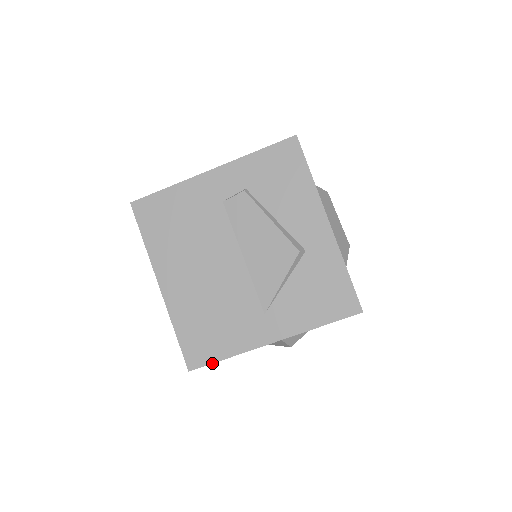
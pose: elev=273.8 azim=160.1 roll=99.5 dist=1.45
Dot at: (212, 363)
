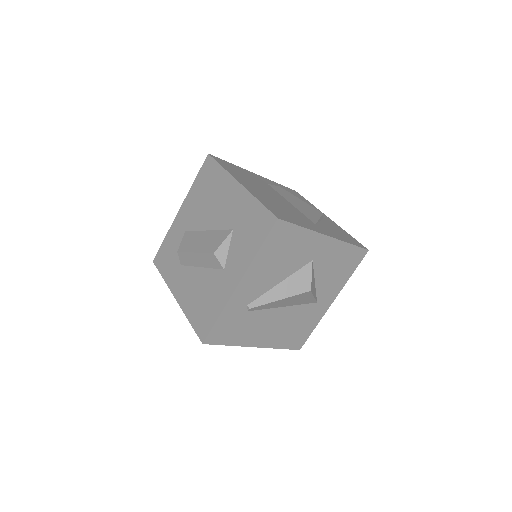
Dot at: (293, 223)
